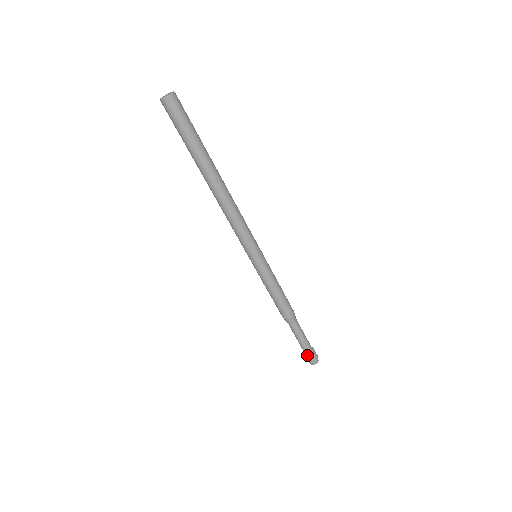
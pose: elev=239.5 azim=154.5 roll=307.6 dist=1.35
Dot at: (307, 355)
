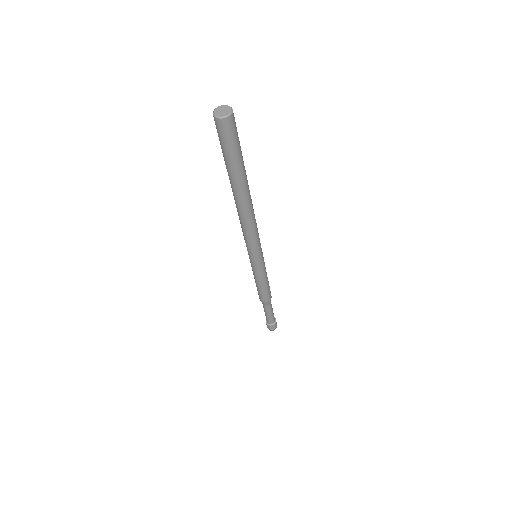
Dot at: (273, 325)
